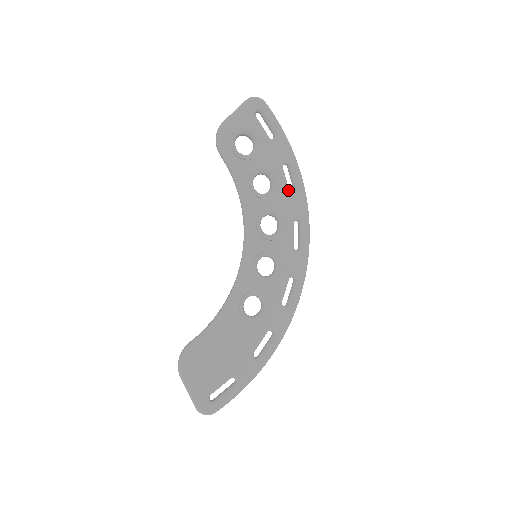
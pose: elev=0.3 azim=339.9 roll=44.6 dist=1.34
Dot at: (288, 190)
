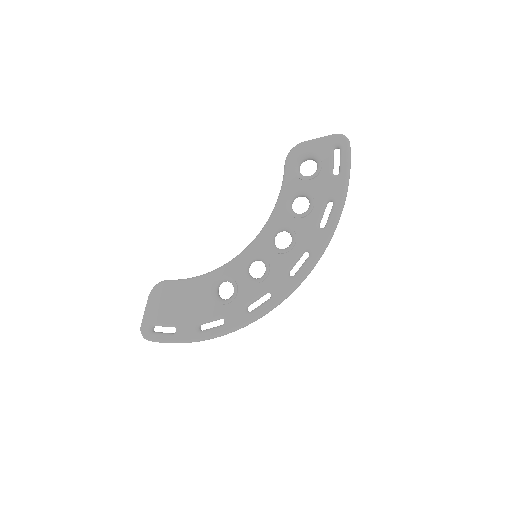
Dot at: (317, 222)
